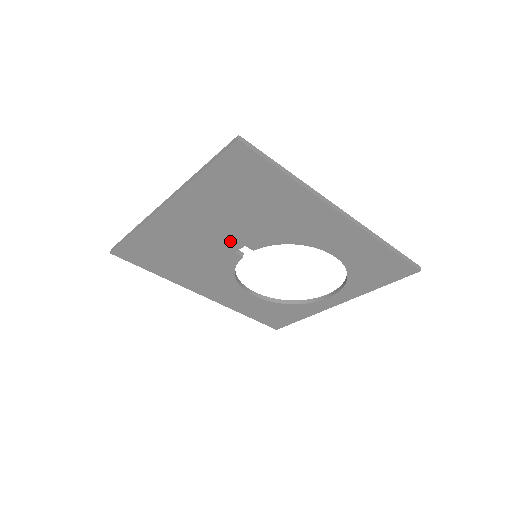
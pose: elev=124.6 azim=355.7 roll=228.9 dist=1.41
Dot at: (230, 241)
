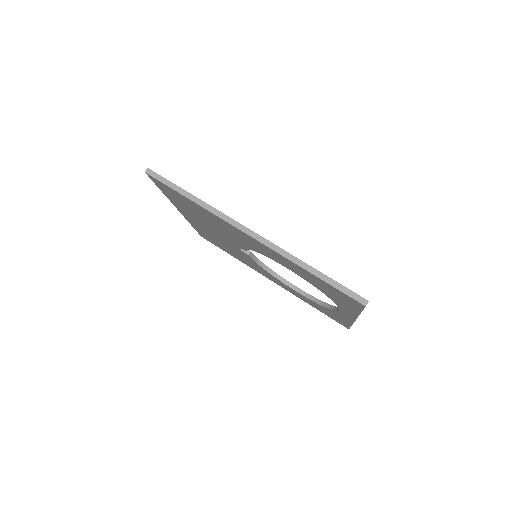
Dot at: (228, 241)
